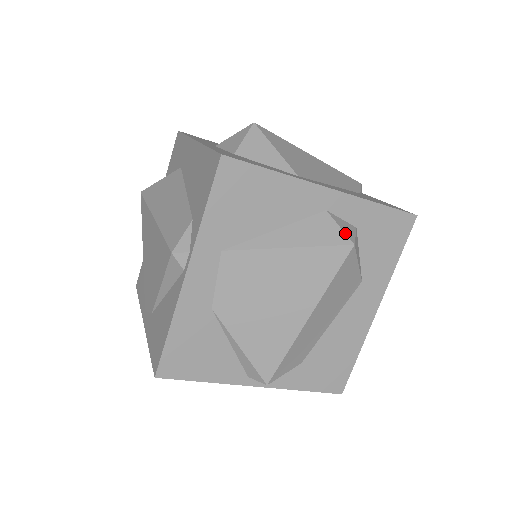
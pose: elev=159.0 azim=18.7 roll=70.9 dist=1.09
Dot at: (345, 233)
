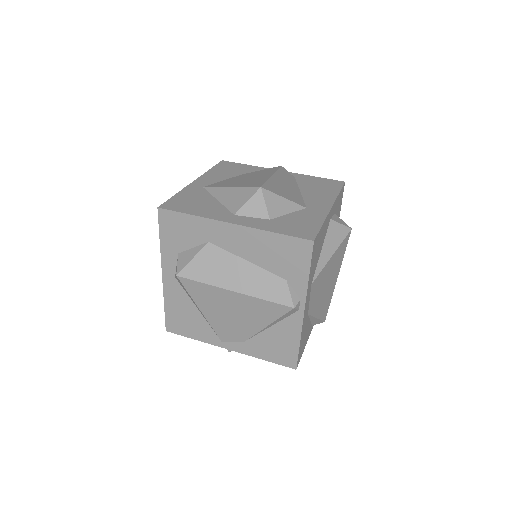
Dot at: (345, 226)
